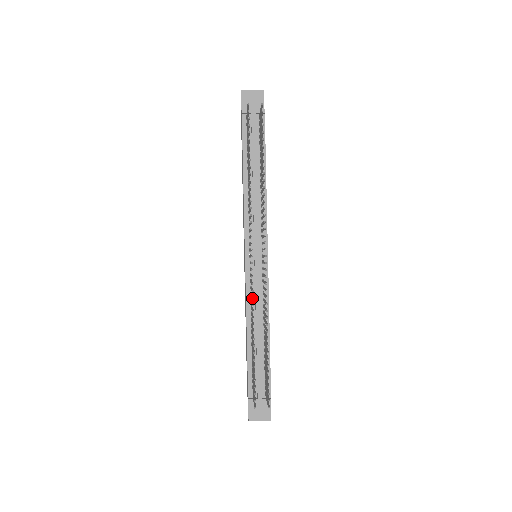
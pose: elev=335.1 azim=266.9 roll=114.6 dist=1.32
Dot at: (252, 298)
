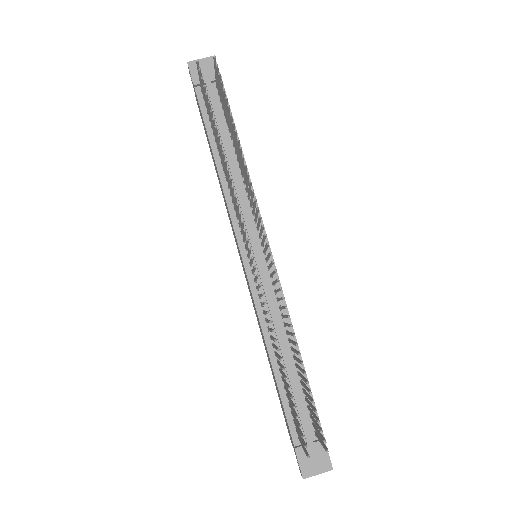
Dot at: (264, 304)
